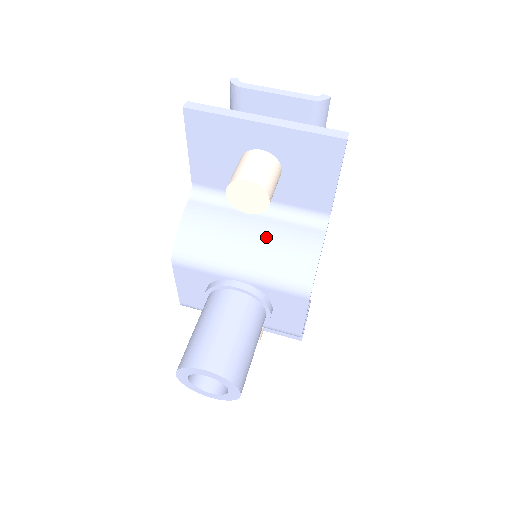
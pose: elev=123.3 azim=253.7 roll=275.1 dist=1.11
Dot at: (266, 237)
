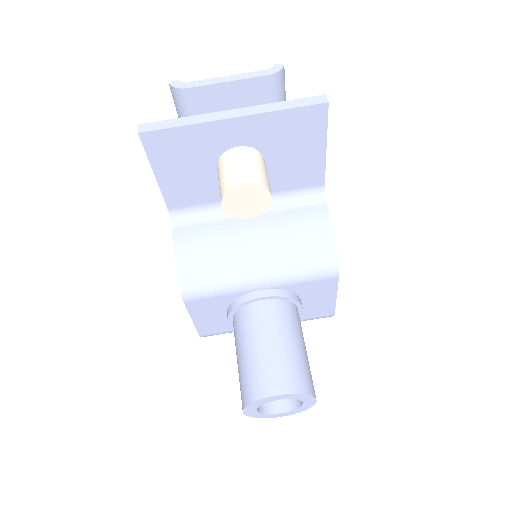
Dot at: (271, 234)
